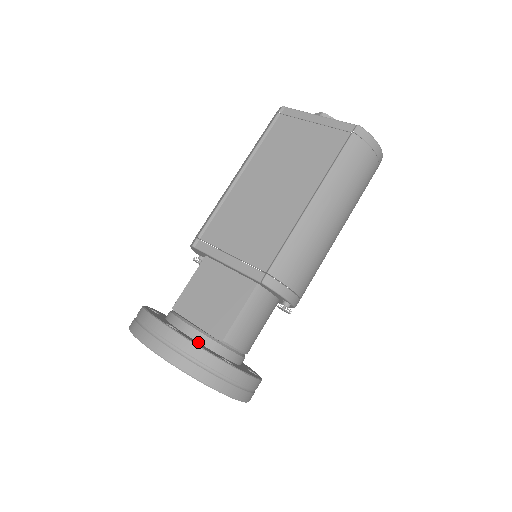
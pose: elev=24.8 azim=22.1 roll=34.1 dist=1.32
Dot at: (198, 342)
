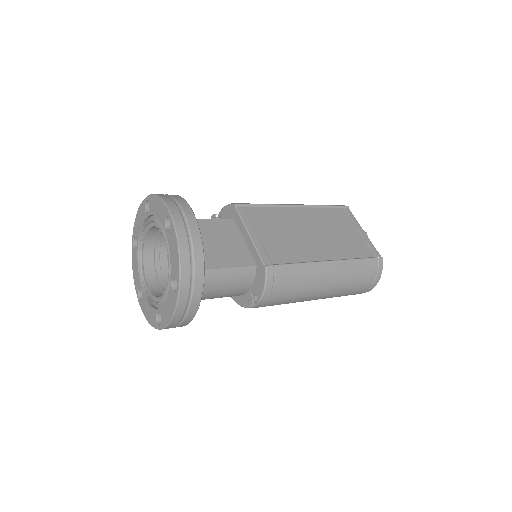
Dot at: occluded
